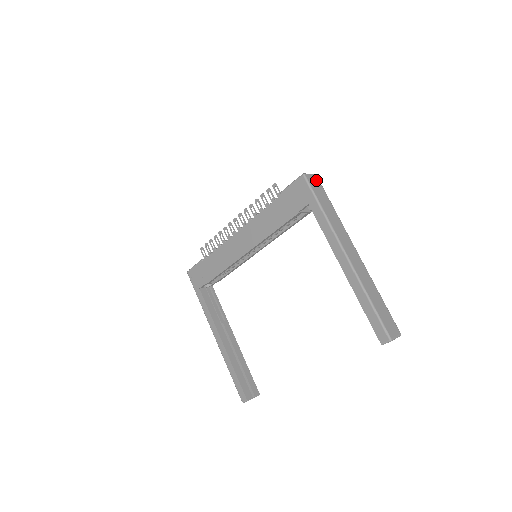
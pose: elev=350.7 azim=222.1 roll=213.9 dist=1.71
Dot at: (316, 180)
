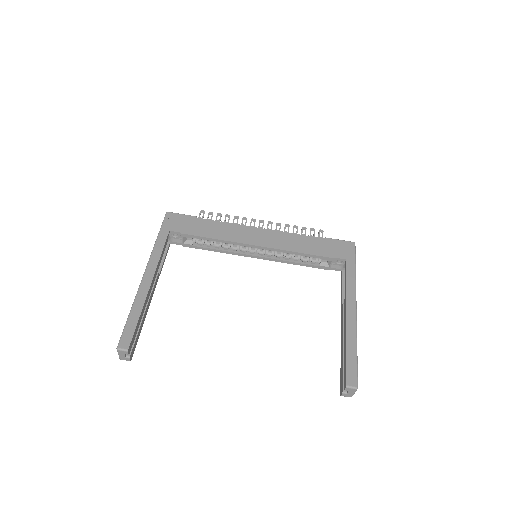
Dot at: occluded
